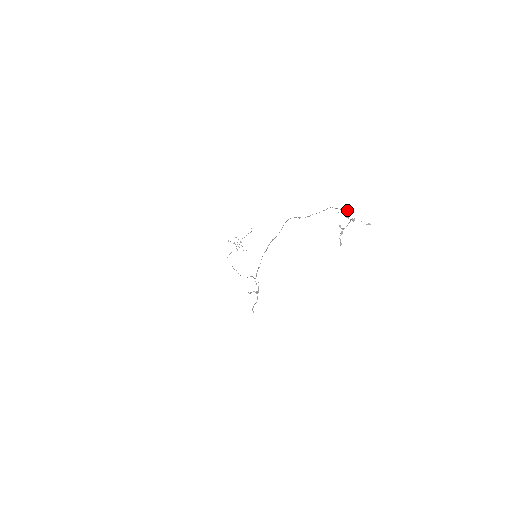
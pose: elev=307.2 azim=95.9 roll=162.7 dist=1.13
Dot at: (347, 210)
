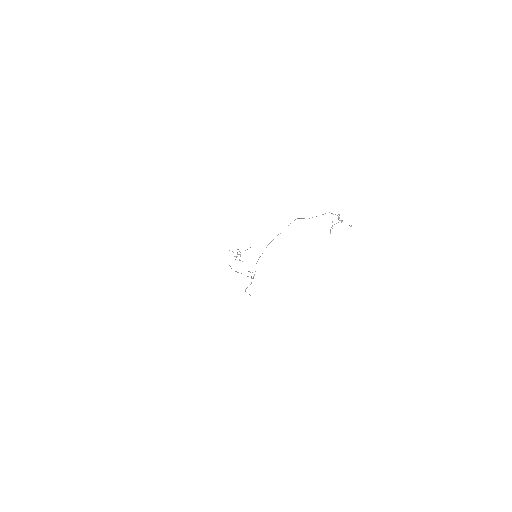
Dot at: (339, 215)
